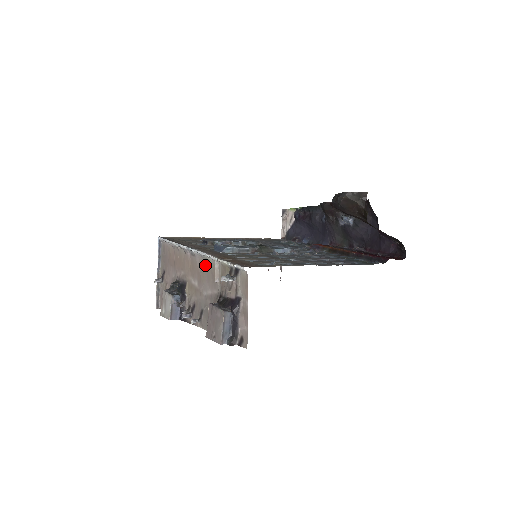
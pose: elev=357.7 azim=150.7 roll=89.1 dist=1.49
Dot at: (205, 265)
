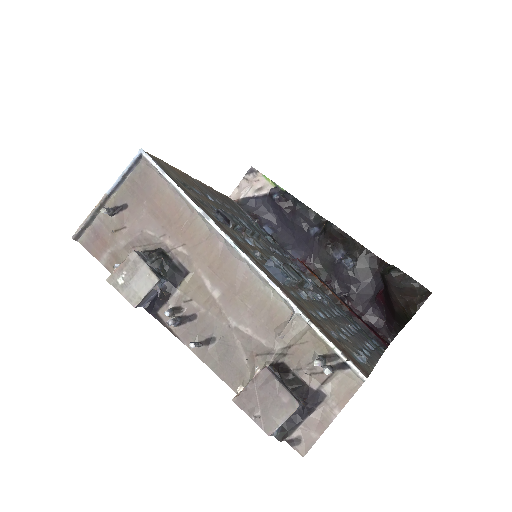
Dot at: (258, 292)
